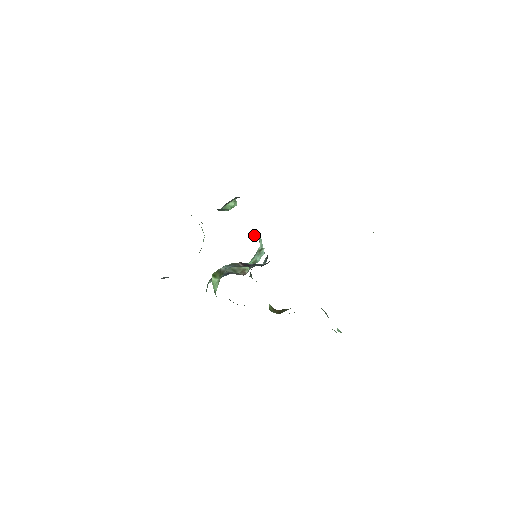
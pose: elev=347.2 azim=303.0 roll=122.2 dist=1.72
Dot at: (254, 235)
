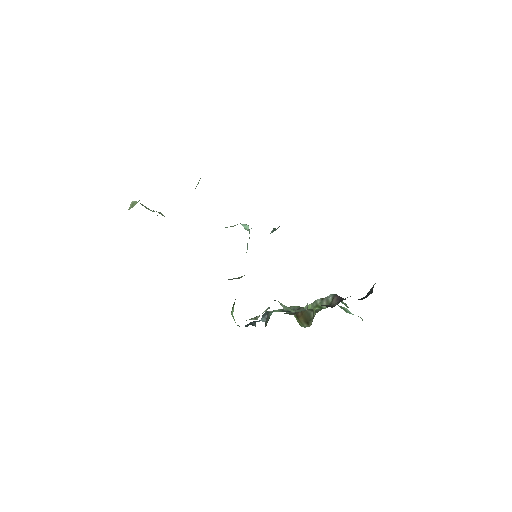
Dot at: occluded
